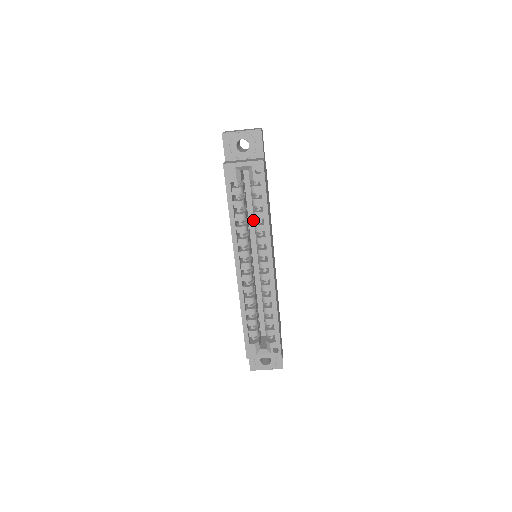
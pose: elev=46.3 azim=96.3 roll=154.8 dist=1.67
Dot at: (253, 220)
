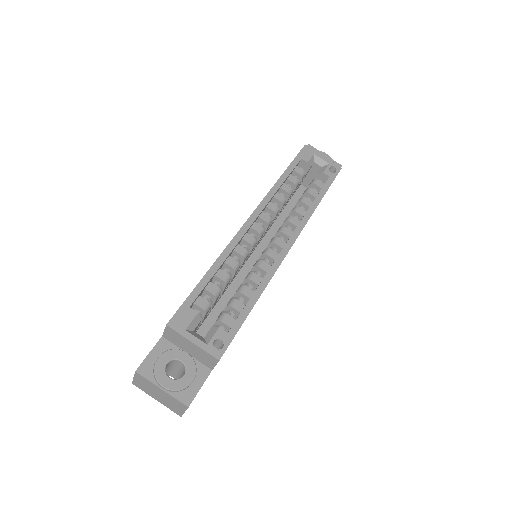
Dot at: (279, 225)
